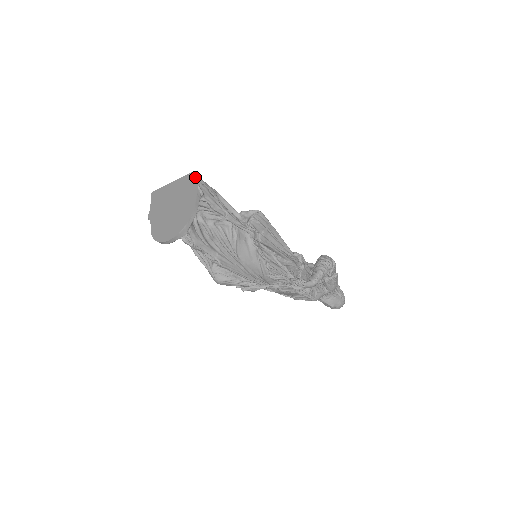
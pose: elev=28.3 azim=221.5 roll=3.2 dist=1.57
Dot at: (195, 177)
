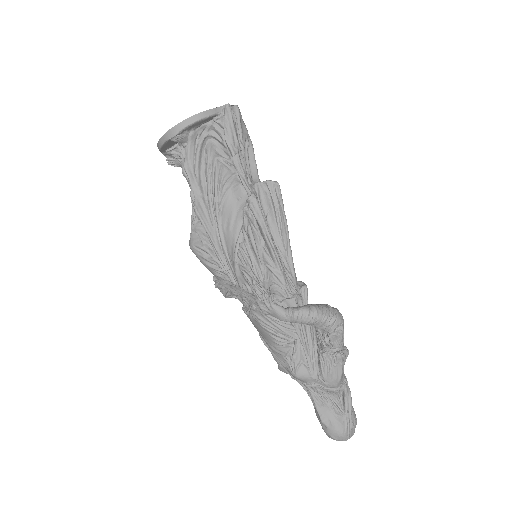
Dot at: (233, 105)
